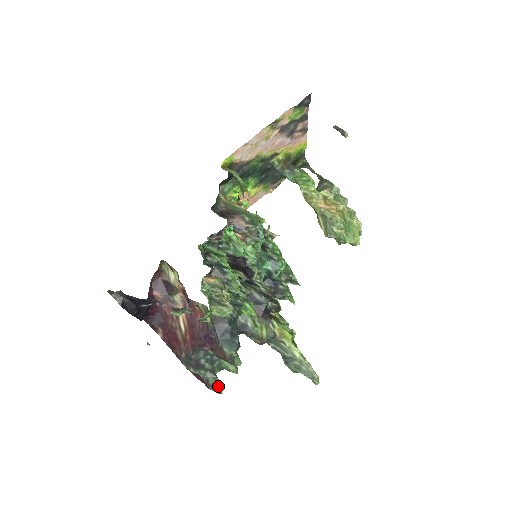
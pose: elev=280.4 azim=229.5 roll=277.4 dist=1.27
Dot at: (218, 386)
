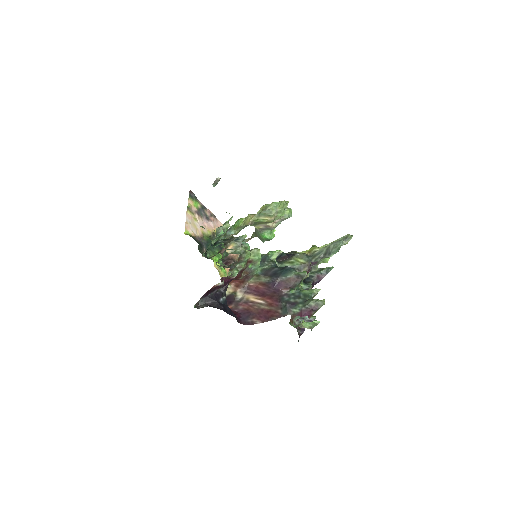
Dot at: (318, 301)
